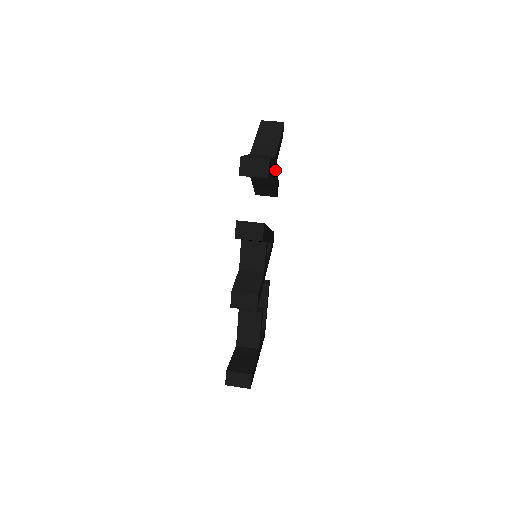
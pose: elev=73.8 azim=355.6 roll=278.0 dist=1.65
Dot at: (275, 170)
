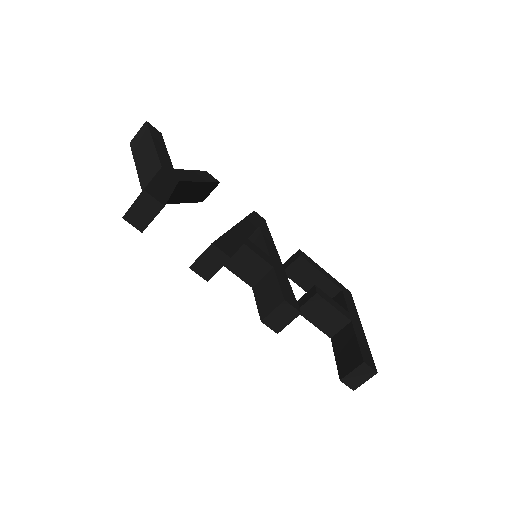
Dot at: (179, 176)
